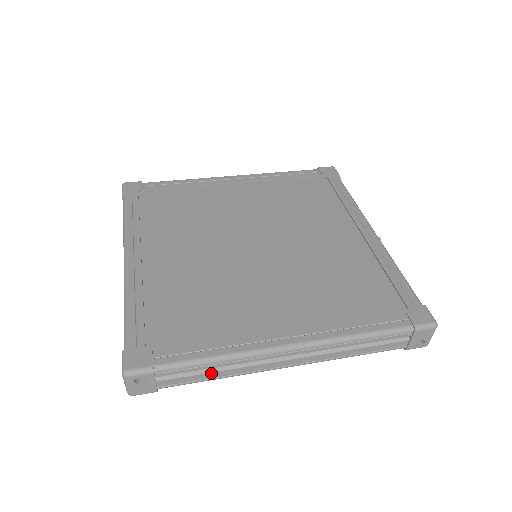
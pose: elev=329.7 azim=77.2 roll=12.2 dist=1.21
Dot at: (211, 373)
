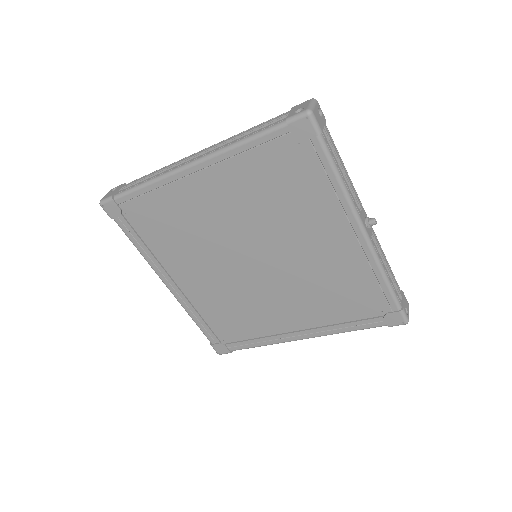
Dot at: (146, 180)
